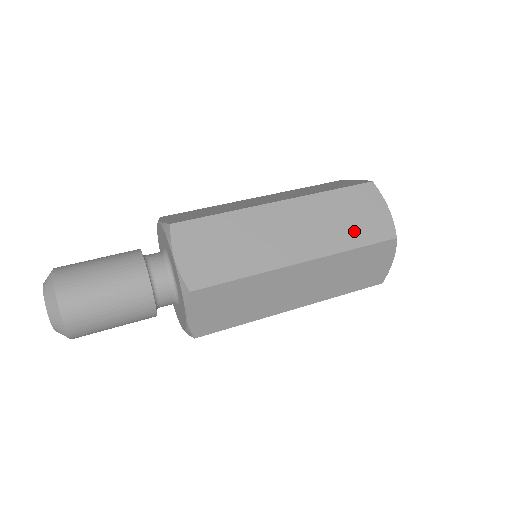
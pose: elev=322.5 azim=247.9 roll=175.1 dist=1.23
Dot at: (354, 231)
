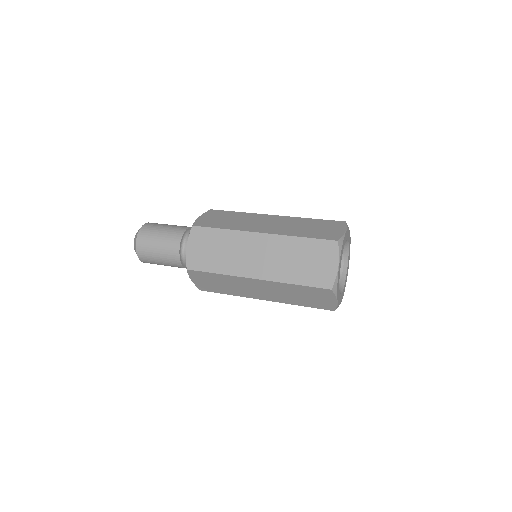
Dot at: (309, 232)
